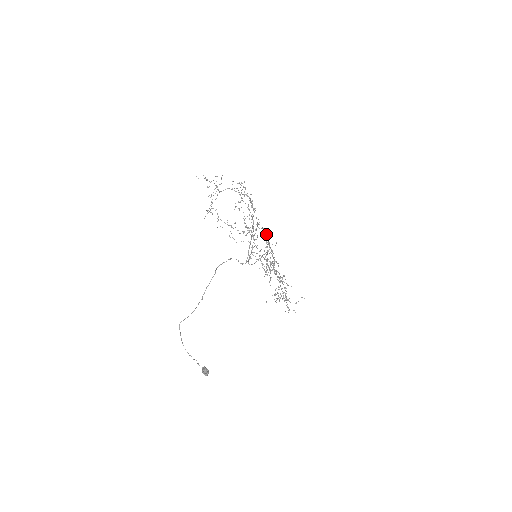
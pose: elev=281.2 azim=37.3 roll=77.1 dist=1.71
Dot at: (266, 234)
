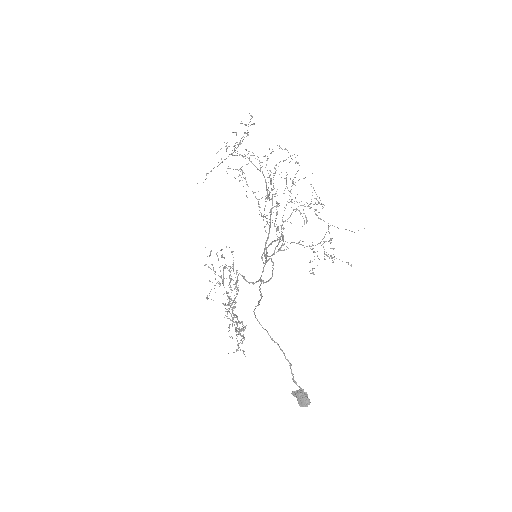
Dot at: occluded
